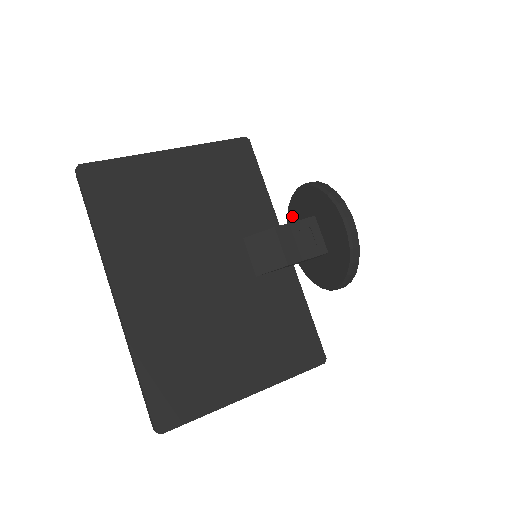
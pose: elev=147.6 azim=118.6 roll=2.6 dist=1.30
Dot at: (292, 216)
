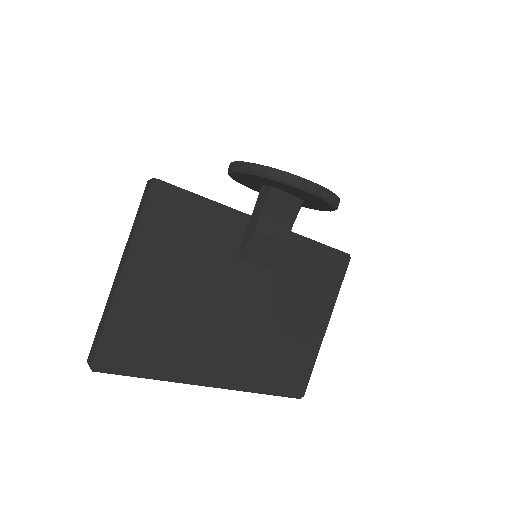
Dot at: (239, 180)
